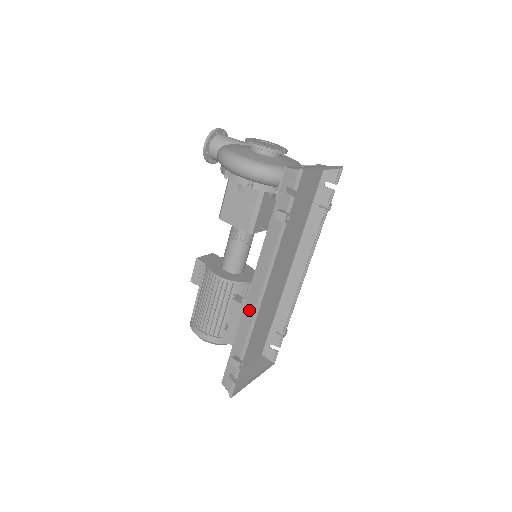
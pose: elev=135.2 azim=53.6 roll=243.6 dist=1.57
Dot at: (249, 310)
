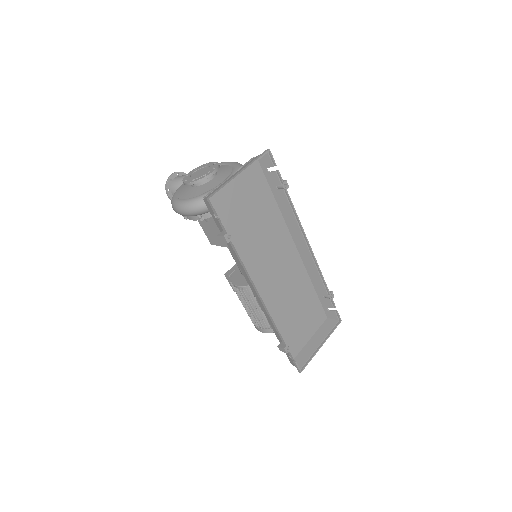
Dot at: (263, 308)
